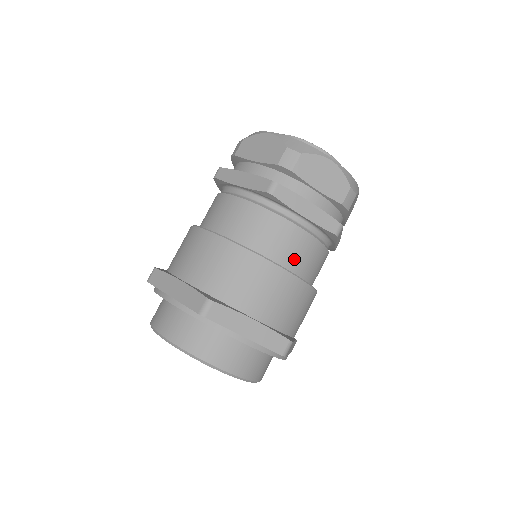
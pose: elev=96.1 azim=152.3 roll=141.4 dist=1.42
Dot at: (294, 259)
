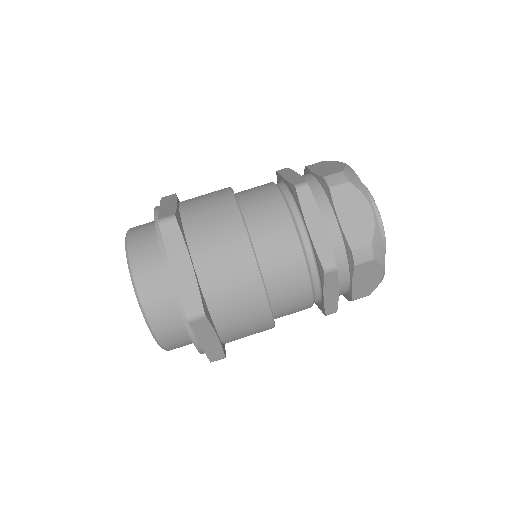
Dot at: (271, 256)
